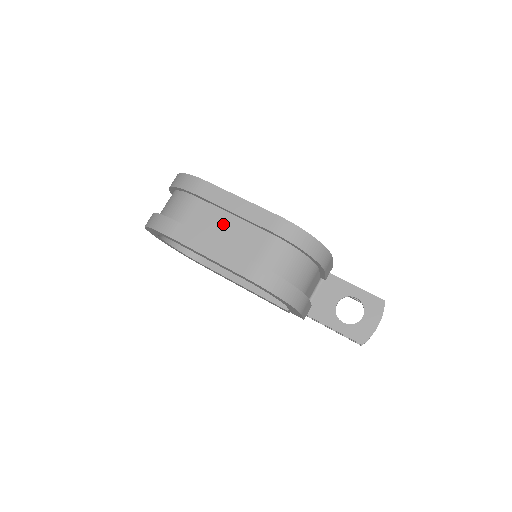
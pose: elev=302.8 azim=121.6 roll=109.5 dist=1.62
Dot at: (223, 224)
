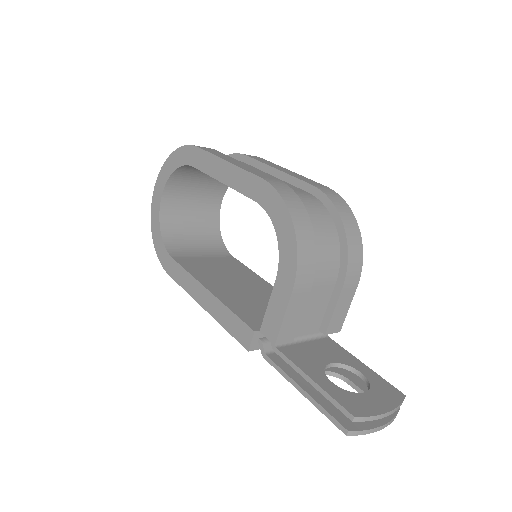
Dot at: occluded
